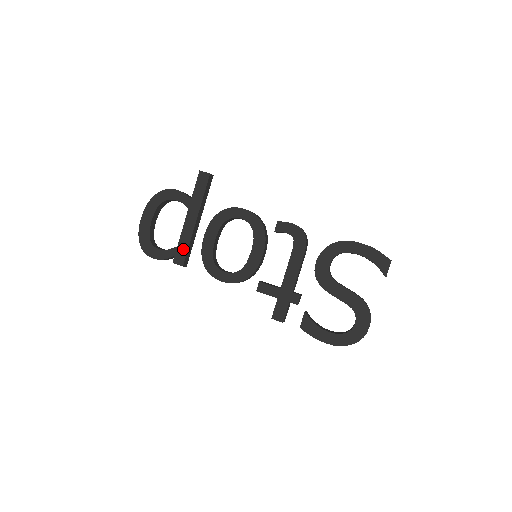
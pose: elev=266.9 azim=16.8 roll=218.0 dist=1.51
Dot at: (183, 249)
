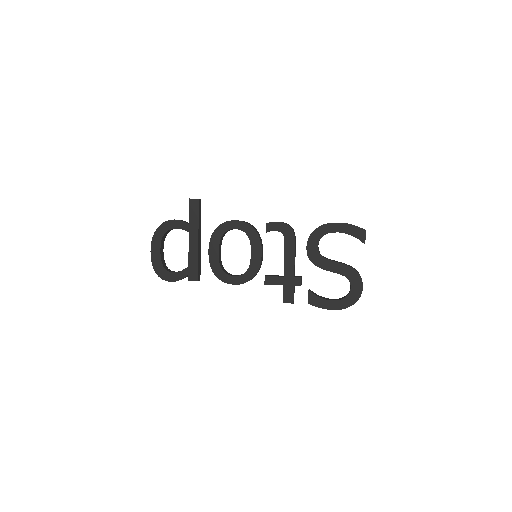
Dot at: (194, 267)
